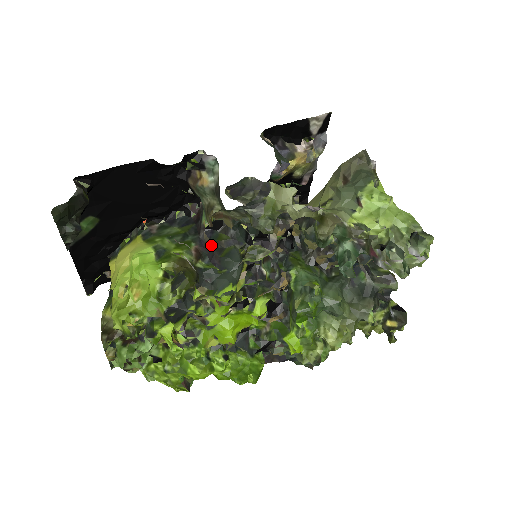
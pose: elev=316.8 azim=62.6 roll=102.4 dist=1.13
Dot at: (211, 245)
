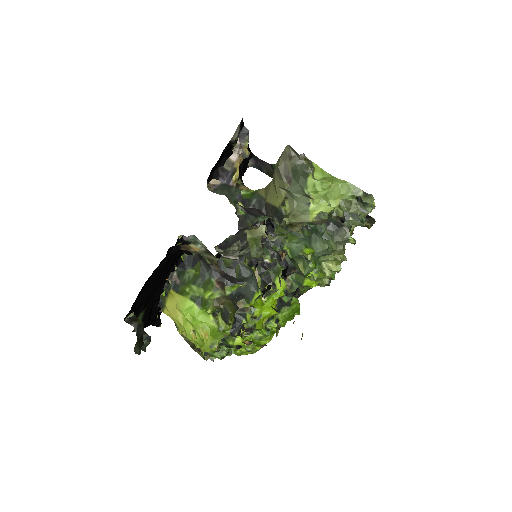
Dot at: (224, 273)
